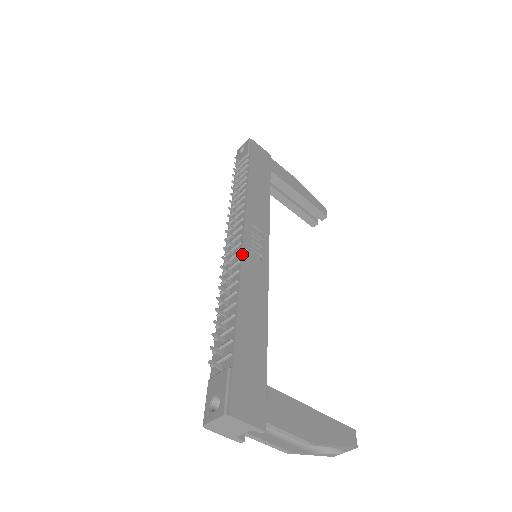
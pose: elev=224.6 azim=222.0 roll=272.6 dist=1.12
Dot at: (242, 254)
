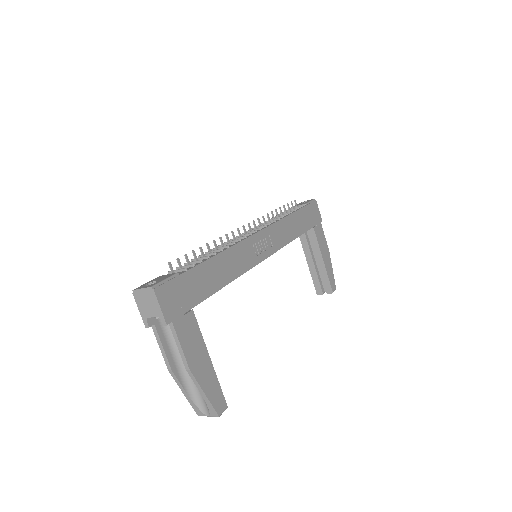
Dot at: (246, 238)
